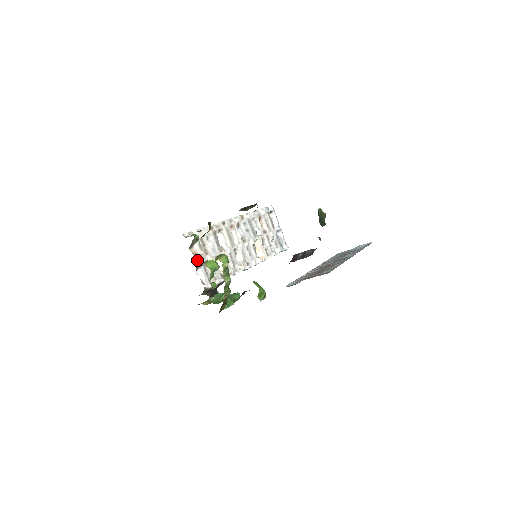
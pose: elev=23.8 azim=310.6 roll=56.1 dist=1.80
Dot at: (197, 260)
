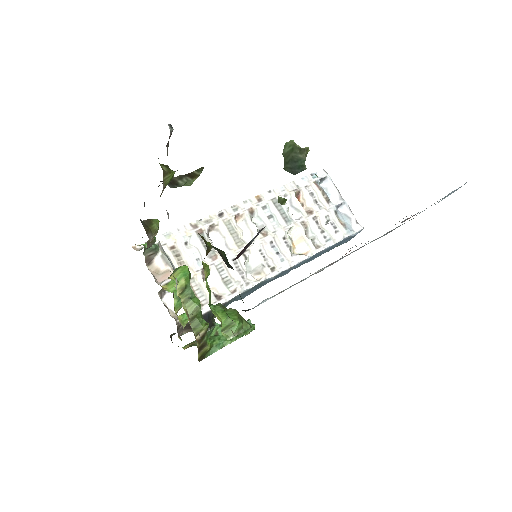
Dot at: (159, 281)
